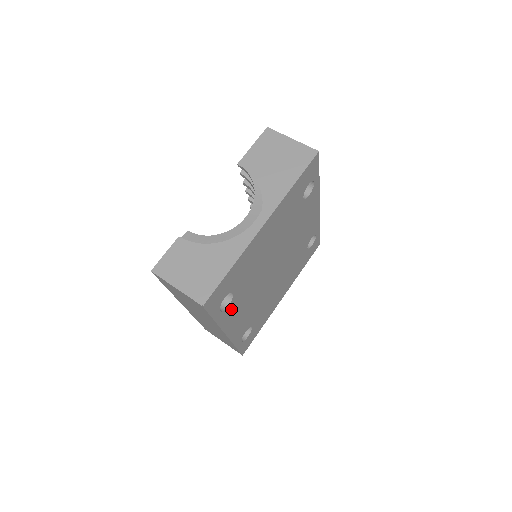
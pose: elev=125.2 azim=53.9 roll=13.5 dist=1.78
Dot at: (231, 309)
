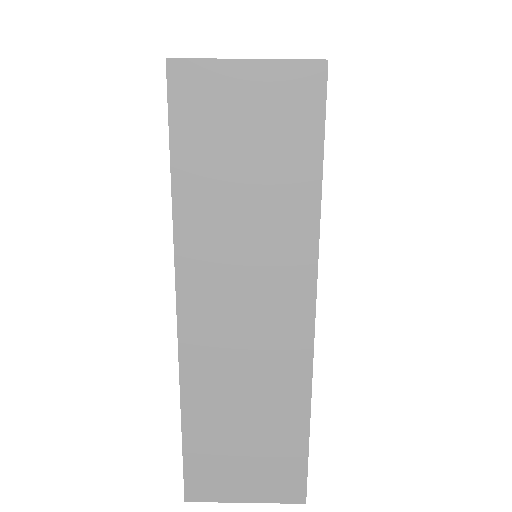
Dot at: occluded
